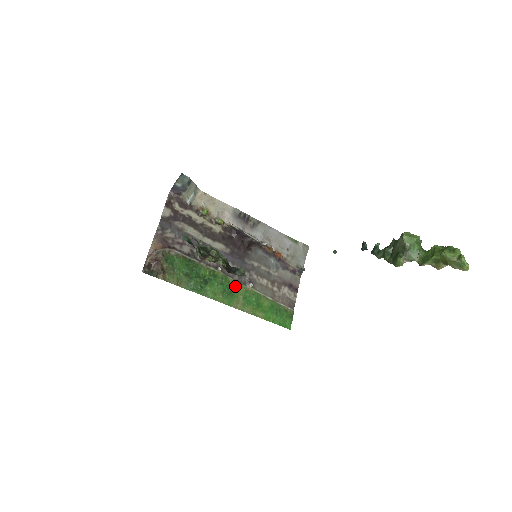
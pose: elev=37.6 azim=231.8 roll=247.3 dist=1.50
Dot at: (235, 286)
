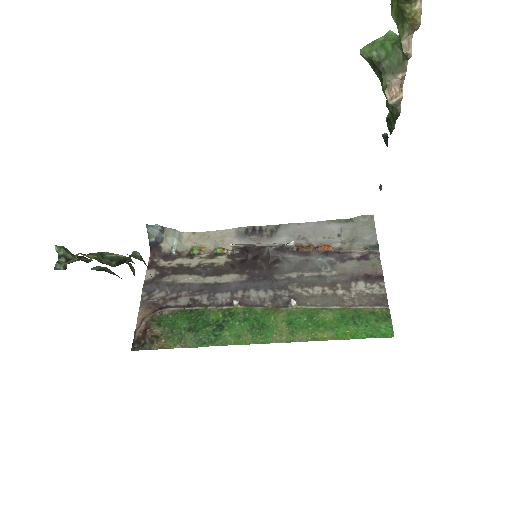
Dot at: (268, 314)
